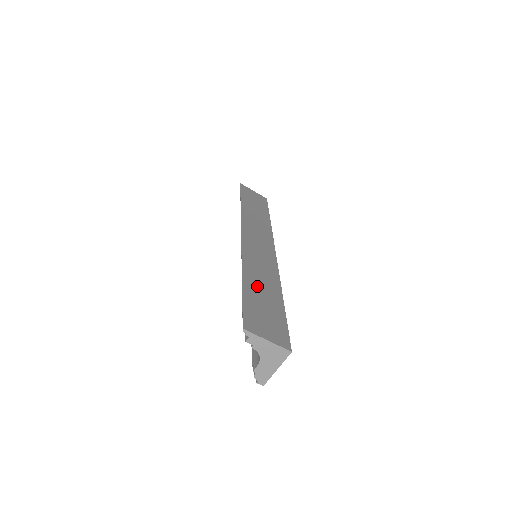
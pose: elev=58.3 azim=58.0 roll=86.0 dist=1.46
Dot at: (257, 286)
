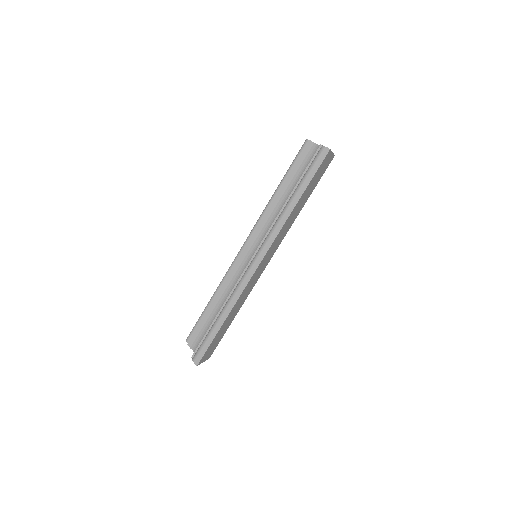
Dot at: occluded
